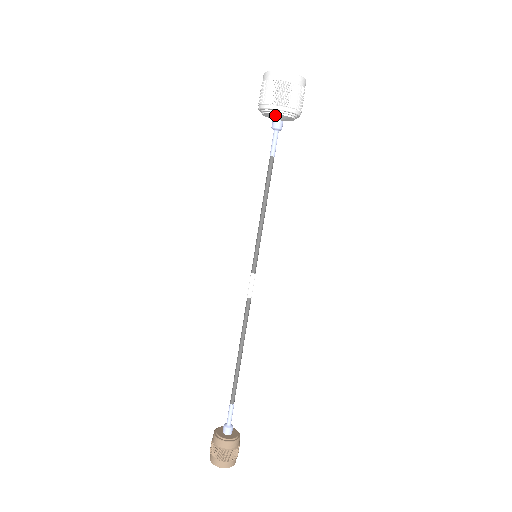
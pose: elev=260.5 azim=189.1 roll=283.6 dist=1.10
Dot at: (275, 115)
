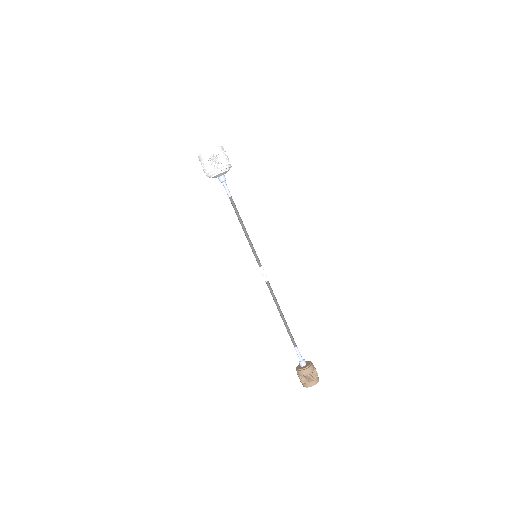
Dot at: (225, 172)
